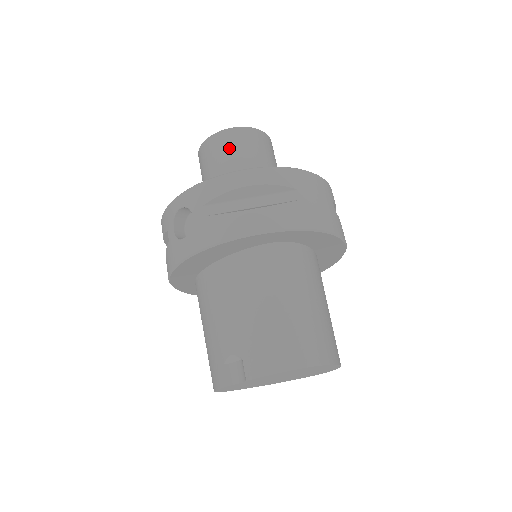
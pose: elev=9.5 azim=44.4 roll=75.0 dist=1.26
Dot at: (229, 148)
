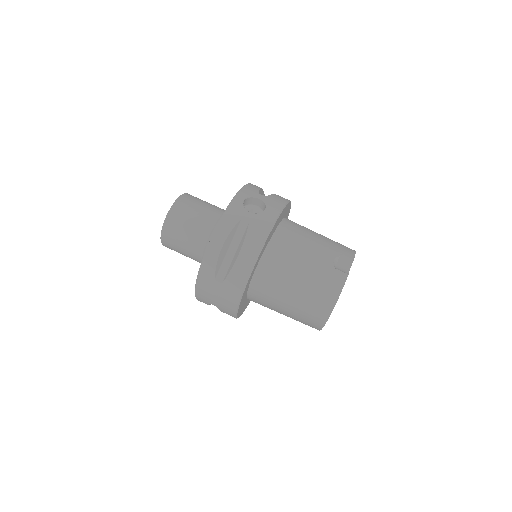
Dot at: (200, 199)
